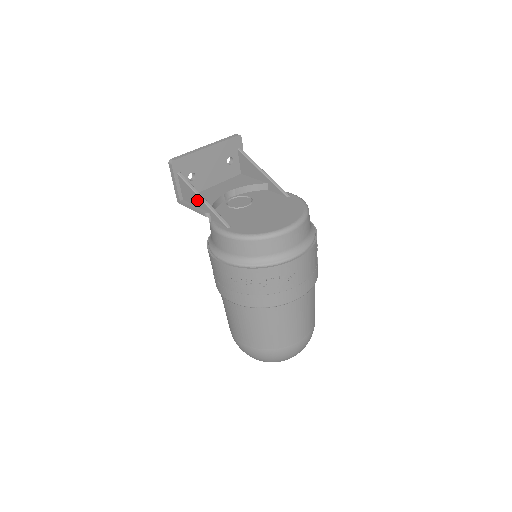
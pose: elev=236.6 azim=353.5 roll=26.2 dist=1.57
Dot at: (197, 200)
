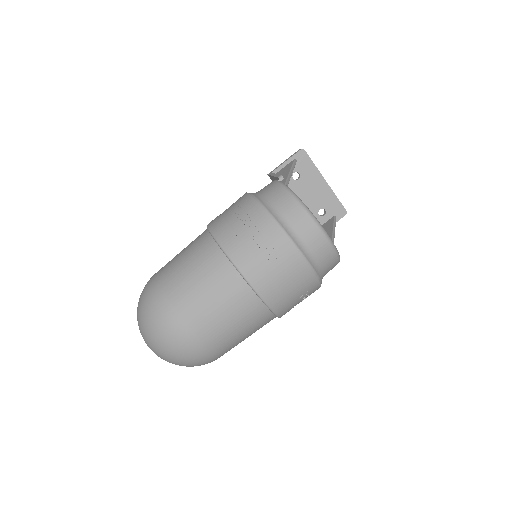
Dot at: (286, 172)
